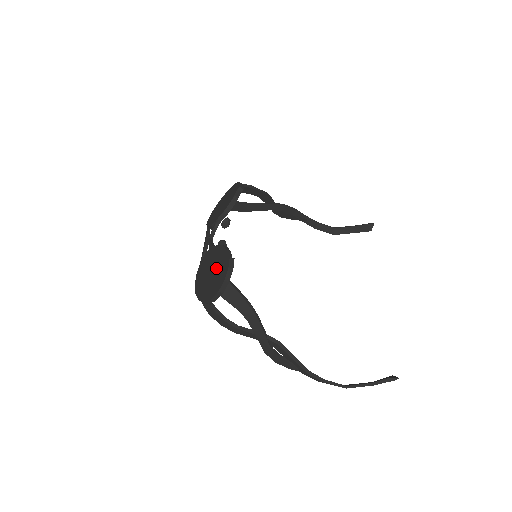
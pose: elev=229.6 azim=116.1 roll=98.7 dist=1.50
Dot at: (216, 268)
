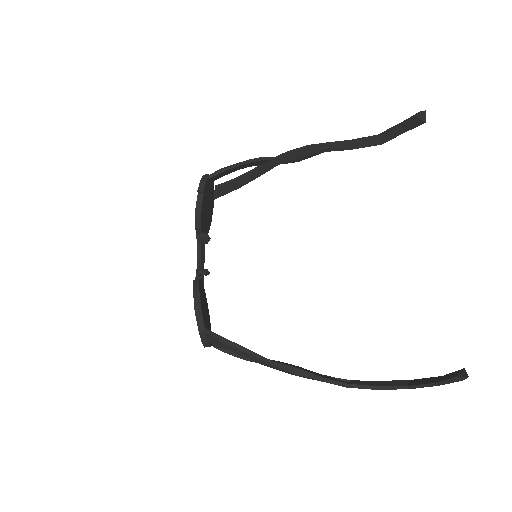
Dot at: occluded
